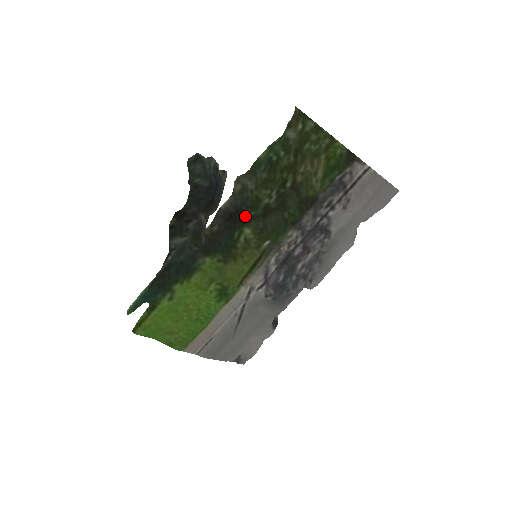
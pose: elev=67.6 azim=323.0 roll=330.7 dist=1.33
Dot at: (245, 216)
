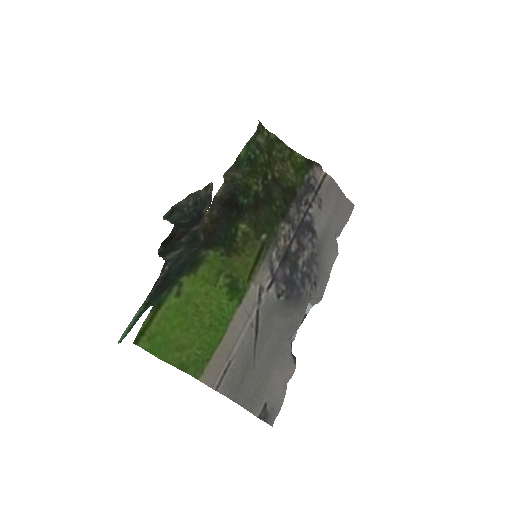
Dot at: (240, 202)
